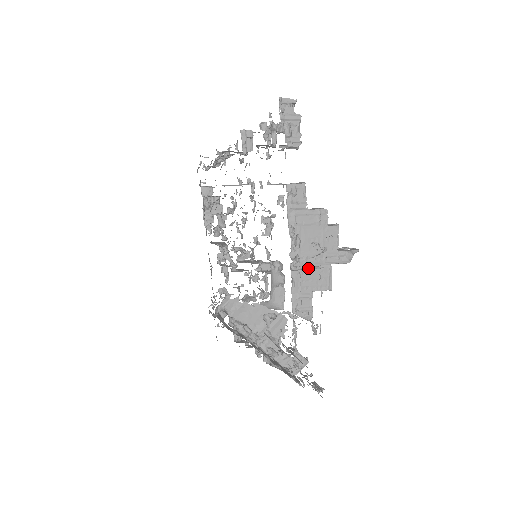
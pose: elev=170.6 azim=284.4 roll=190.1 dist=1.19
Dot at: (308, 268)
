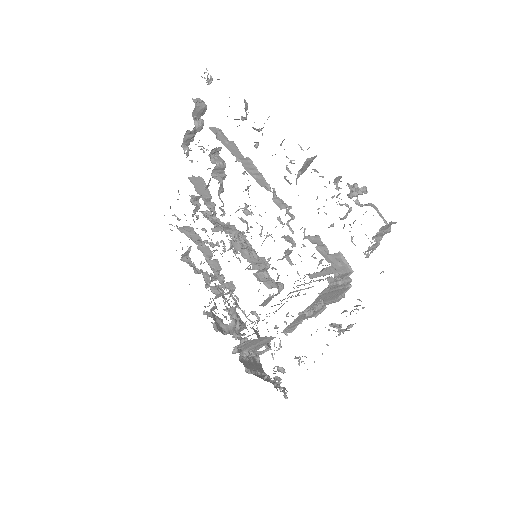
Dot at: occluded
